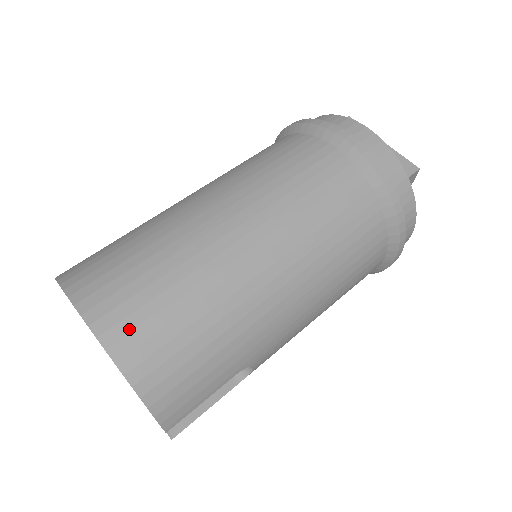
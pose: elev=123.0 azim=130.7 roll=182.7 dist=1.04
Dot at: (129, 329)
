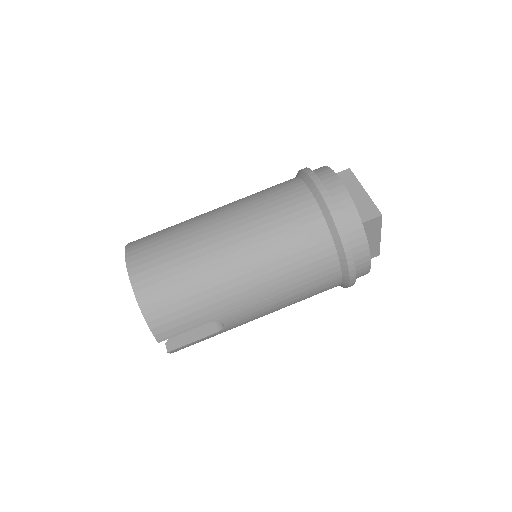
Dot at: (146, 277)
